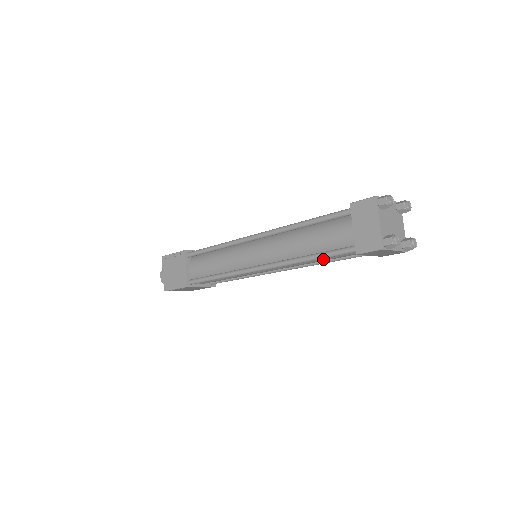
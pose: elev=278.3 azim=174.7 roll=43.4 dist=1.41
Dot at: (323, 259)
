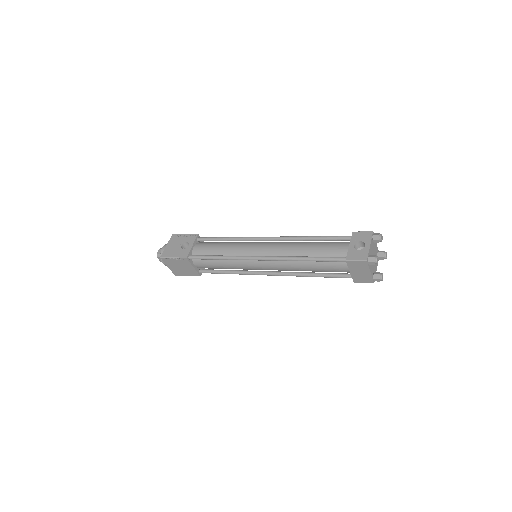
Dot at: occluded
